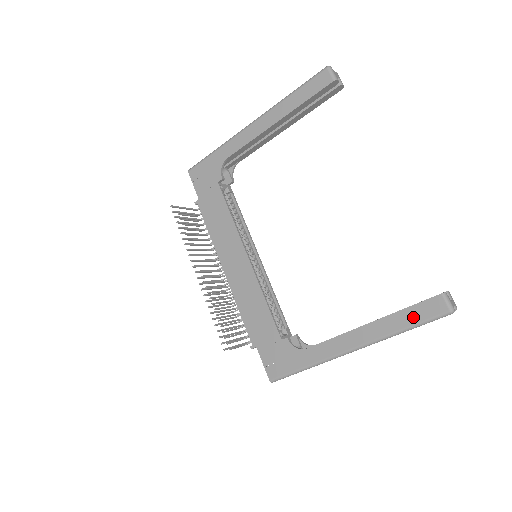
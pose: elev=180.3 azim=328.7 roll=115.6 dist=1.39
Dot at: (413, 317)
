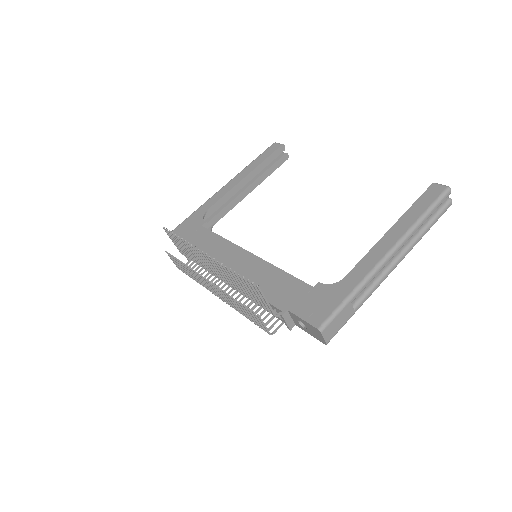
Dot at: (424, 204)
